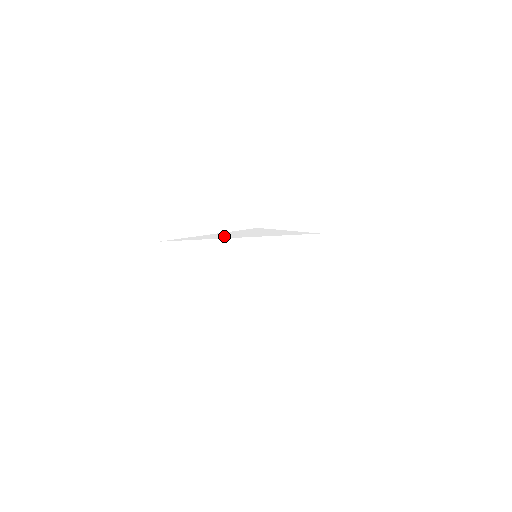
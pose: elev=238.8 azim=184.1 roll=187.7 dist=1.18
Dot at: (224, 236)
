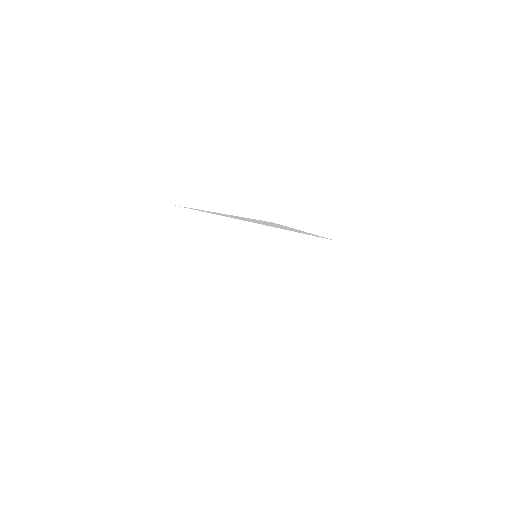
Dot at: (238, 218)
